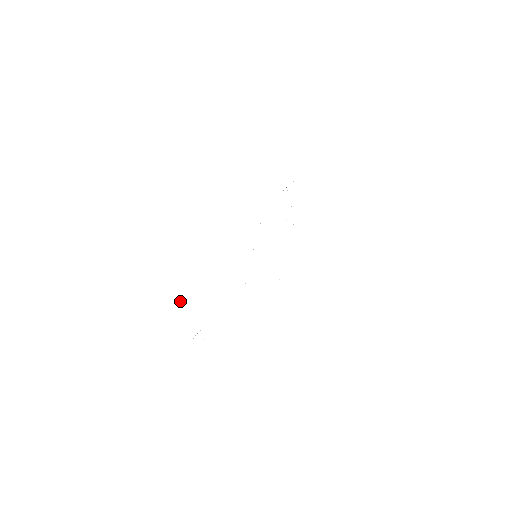
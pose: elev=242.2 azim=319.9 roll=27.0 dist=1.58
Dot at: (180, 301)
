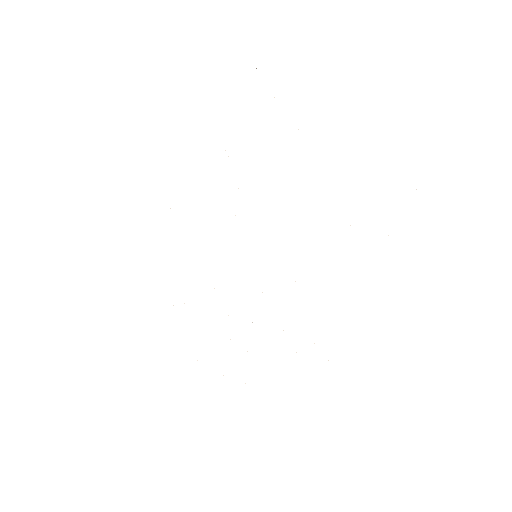
Dot at: occluded
